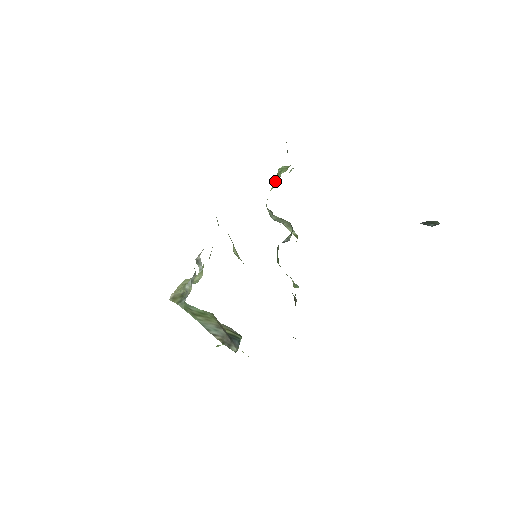
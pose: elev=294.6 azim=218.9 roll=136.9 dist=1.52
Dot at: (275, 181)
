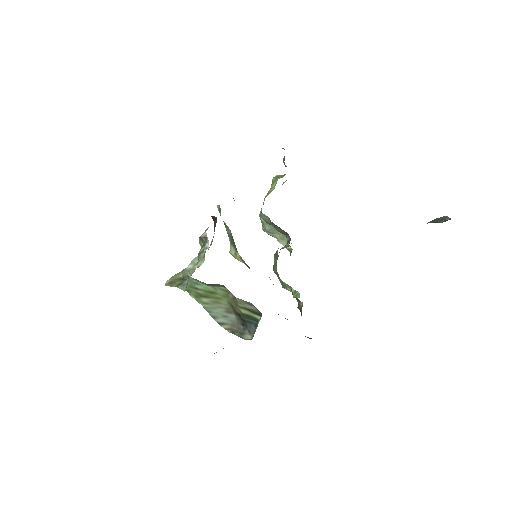
Dot at: (269, 190)
